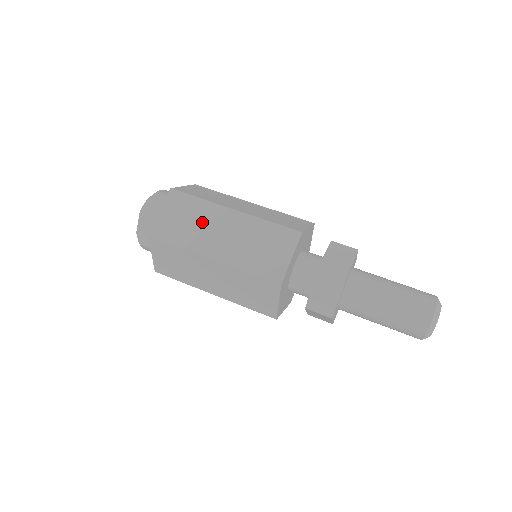
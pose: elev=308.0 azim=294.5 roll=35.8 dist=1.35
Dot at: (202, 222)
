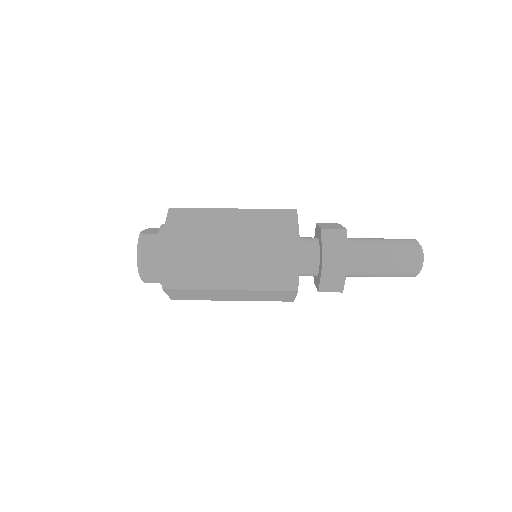
Dot at: (209, 295)
